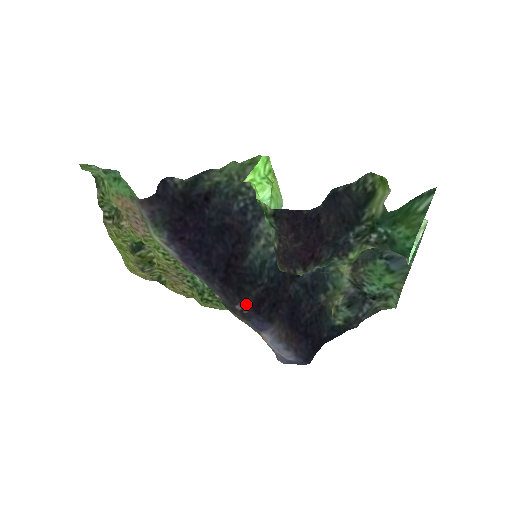
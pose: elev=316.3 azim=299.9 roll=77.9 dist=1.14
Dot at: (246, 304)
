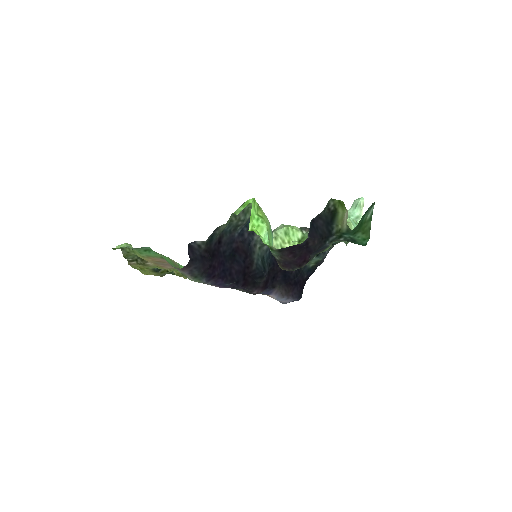
Dot at: (259, 289)
